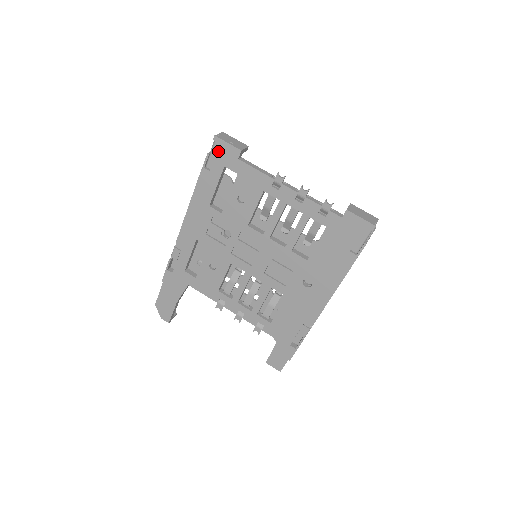
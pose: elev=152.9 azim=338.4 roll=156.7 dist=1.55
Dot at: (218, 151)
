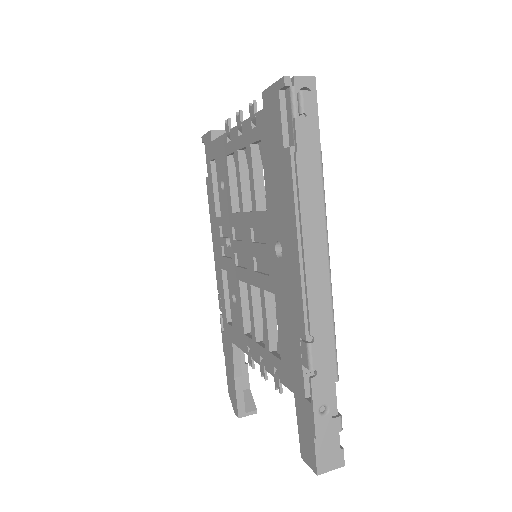
Dot at: (205, 150)
